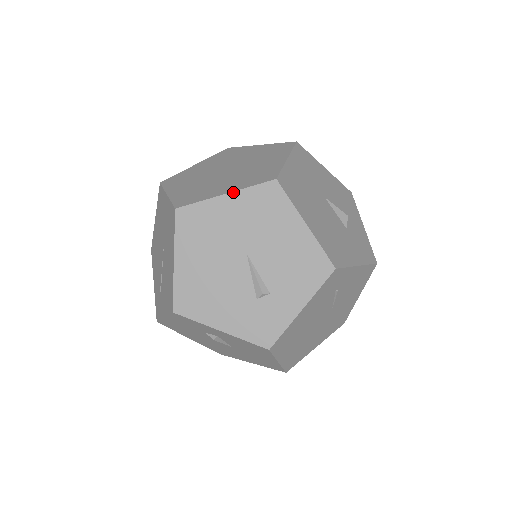
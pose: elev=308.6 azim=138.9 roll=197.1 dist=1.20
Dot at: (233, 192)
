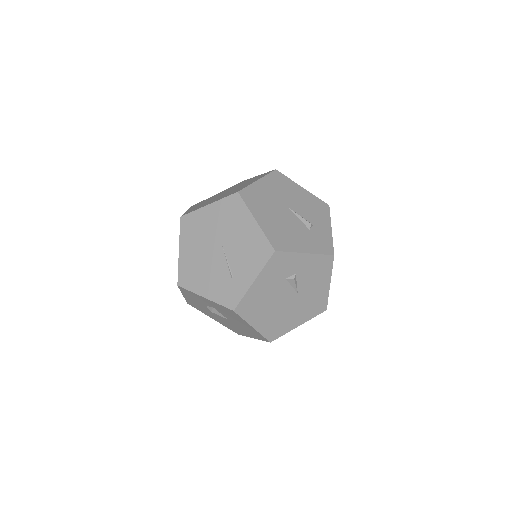
Dot at: (261, 178)
